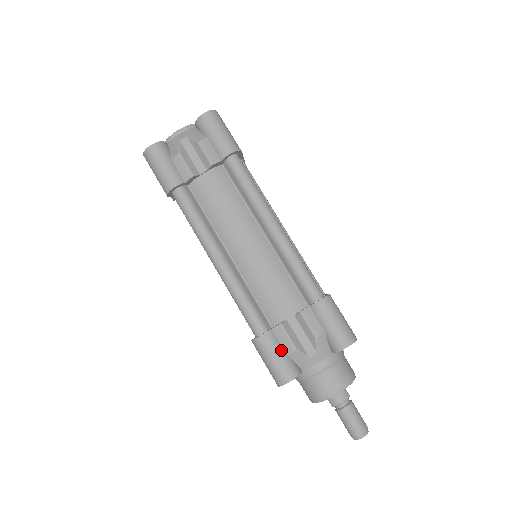
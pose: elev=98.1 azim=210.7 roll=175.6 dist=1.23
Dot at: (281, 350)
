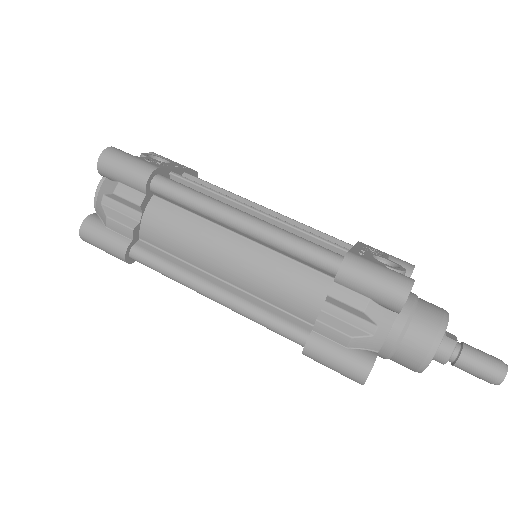
Dot at: (336, 348)
